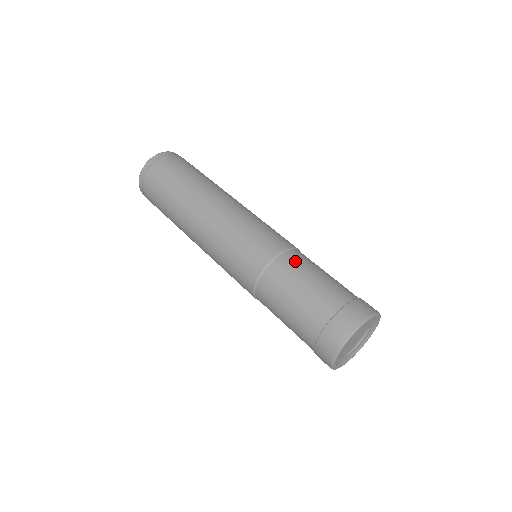
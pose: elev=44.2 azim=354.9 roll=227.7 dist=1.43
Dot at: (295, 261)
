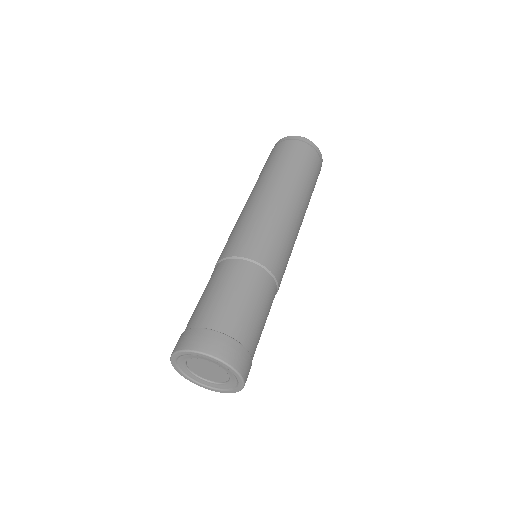
Dot at: (241, 272)
